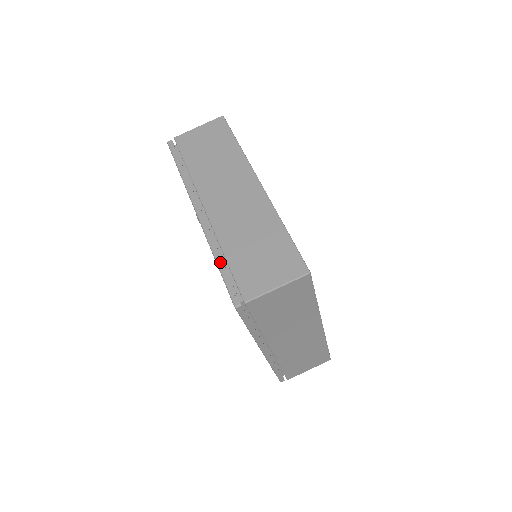
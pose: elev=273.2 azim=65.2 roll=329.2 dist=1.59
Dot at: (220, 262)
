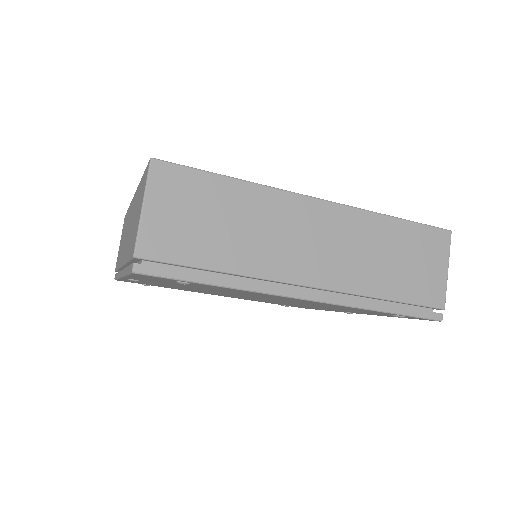
Dot at: (126, 270)
